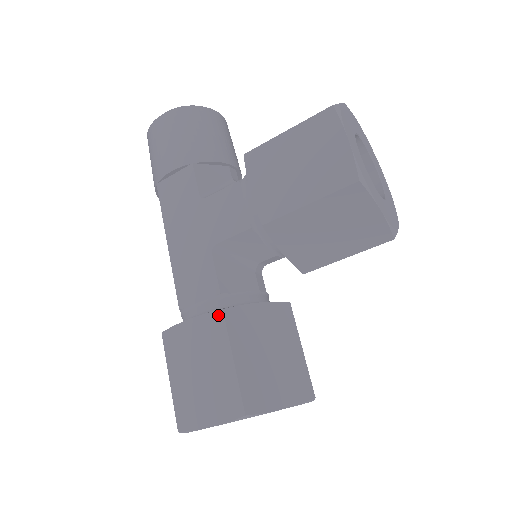
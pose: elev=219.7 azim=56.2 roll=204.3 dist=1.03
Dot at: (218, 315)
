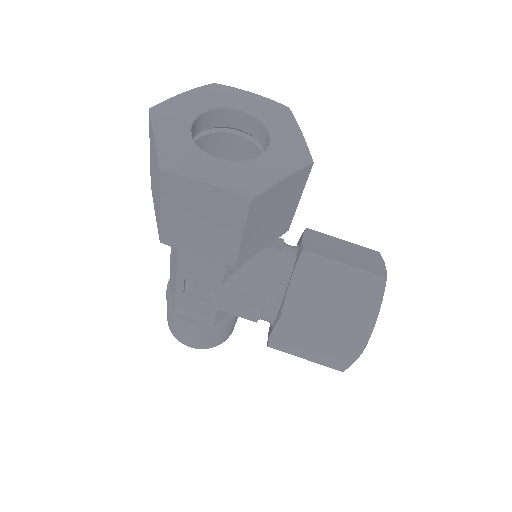
Dot at: occluded
